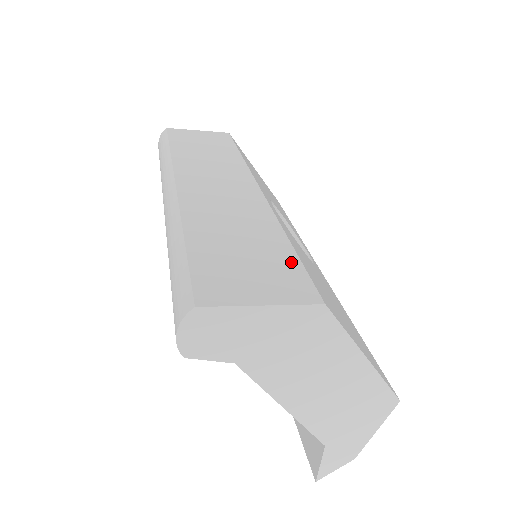
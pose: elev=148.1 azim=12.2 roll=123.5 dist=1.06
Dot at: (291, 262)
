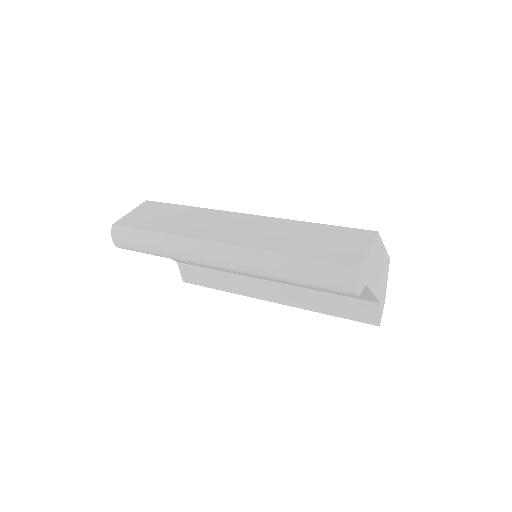
Dot at: (338, 229)
